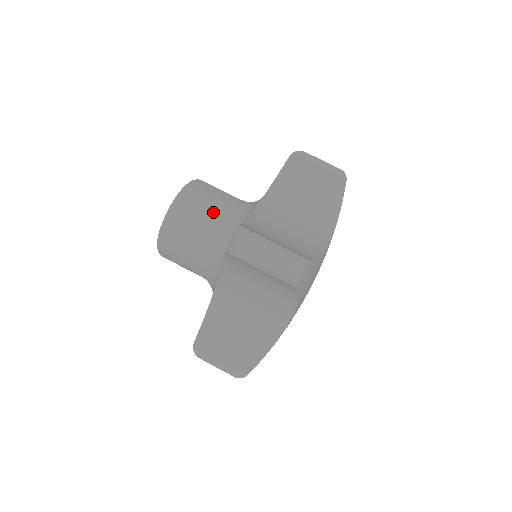
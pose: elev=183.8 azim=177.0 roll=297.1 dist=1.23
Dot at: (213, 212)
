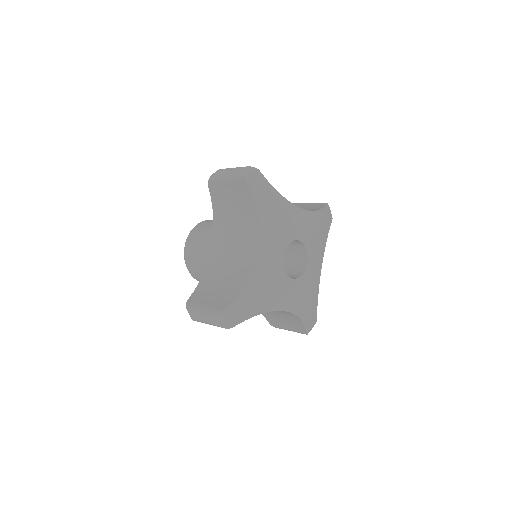
Dot at: (202, 261)
